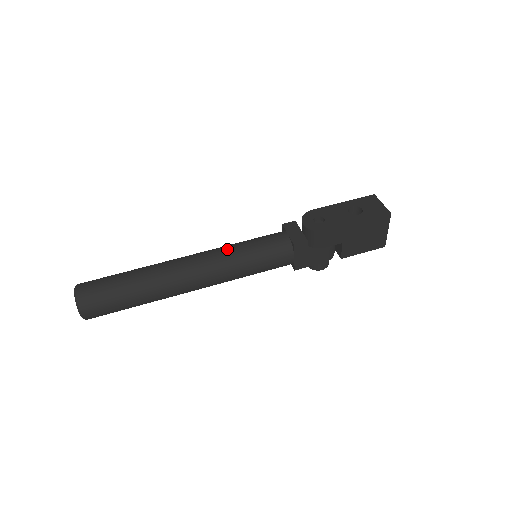
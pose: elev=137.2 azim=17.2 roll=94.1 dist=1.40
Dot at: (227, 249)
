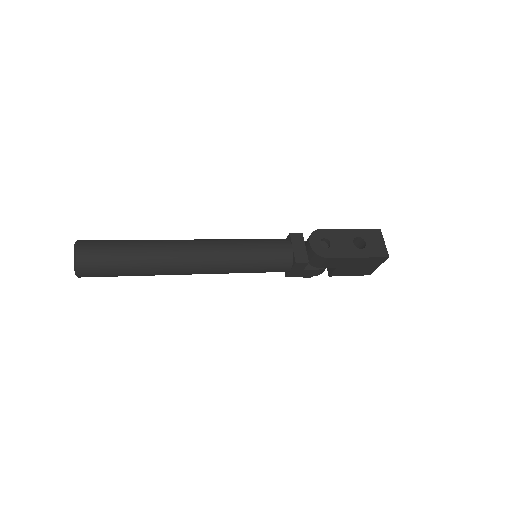
Dot at: (233, 247)
